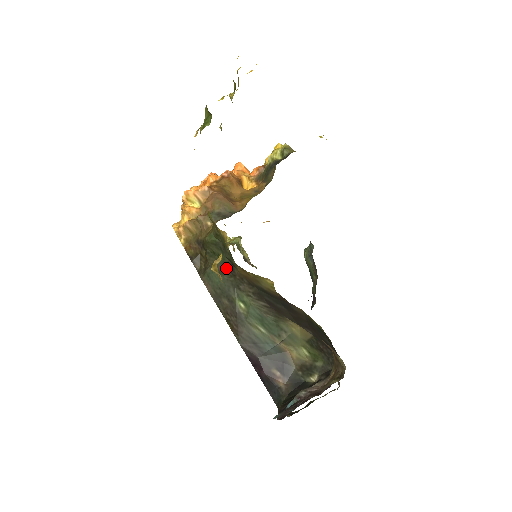
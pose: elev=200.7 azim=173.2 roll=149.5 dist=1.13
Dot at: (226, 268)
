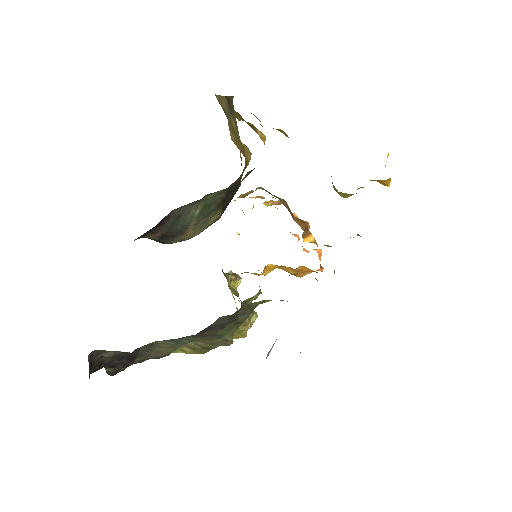
Dot at: occluded
